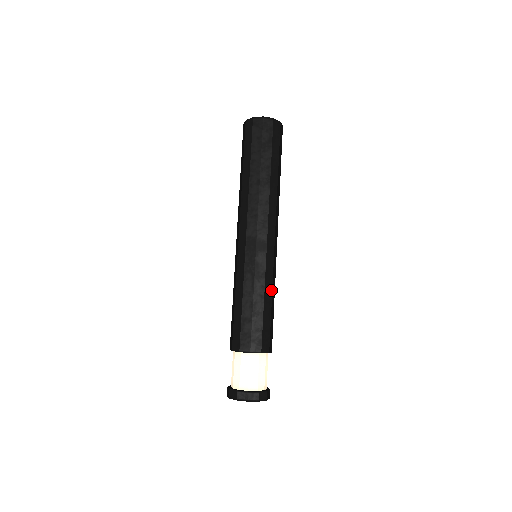
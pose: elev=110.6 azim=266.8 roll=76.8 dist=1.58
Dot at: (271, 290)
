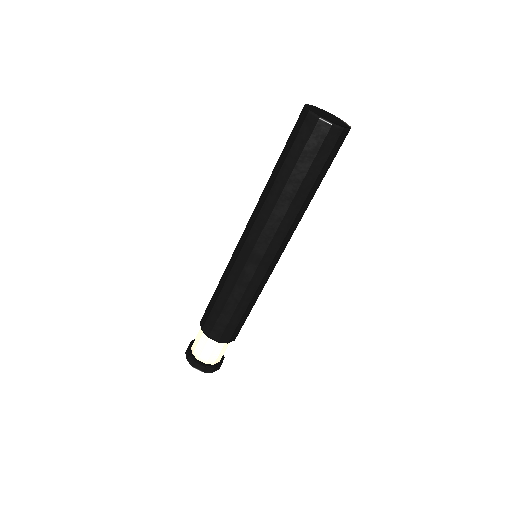
Dot at: (251, 298)
